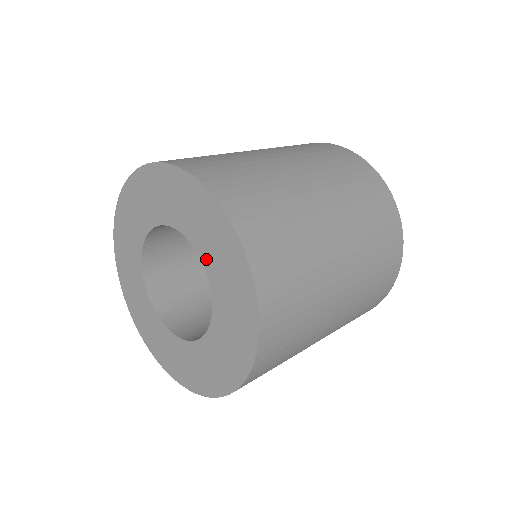
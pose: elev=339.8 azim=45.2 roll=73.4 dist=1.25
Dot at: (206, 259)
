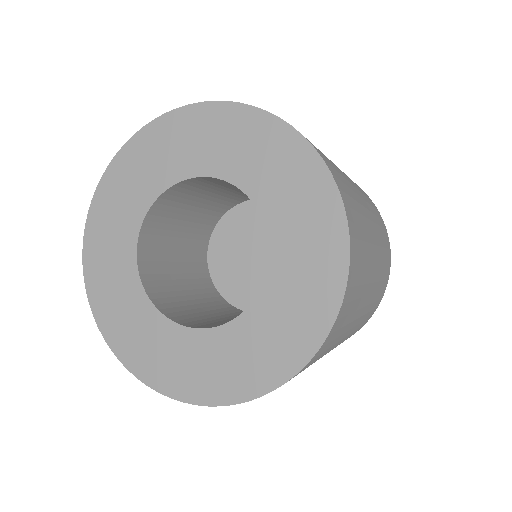
Dot at: (220, 169)
